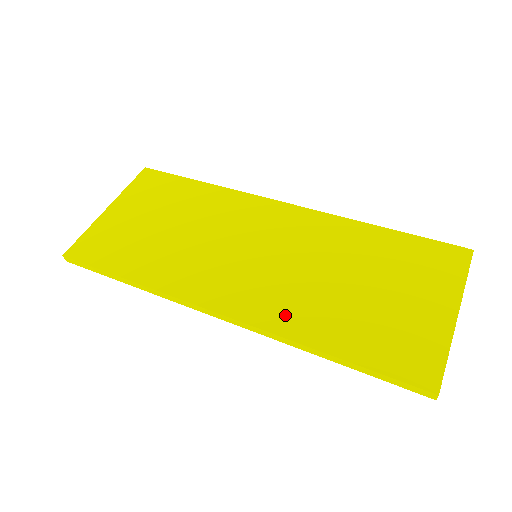
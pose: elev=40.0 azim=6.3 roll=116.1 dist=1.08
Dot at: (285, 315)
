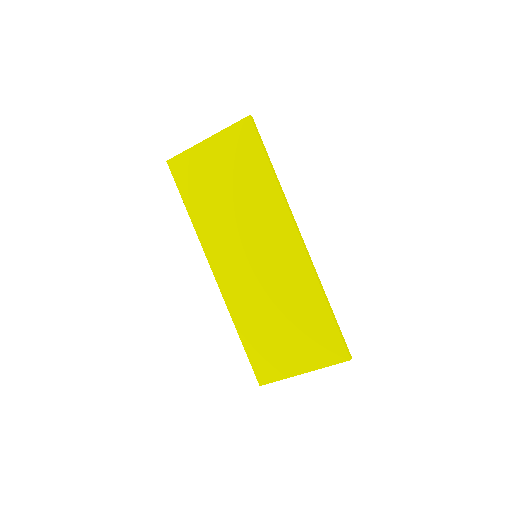
Dot at: (238, 303)
